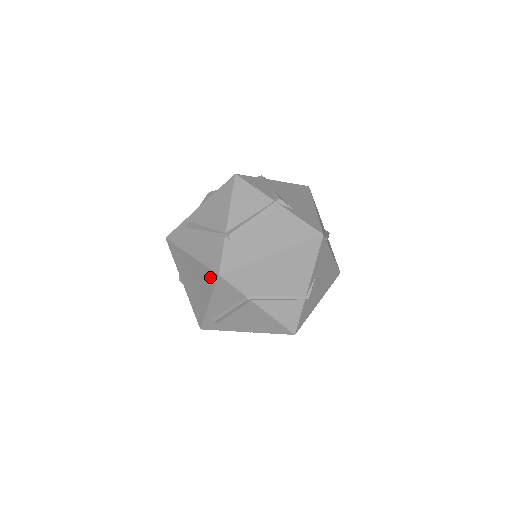
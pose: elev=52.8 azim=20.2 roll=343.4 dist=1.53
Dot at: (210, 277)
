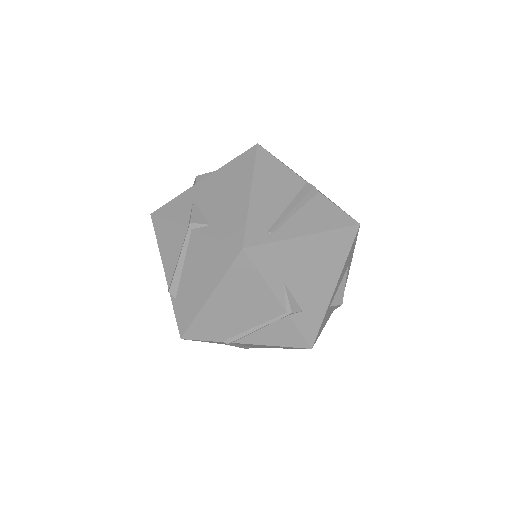
Dot at: occluded
